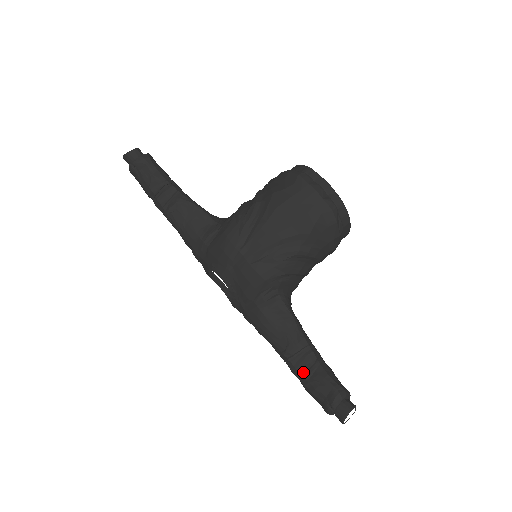
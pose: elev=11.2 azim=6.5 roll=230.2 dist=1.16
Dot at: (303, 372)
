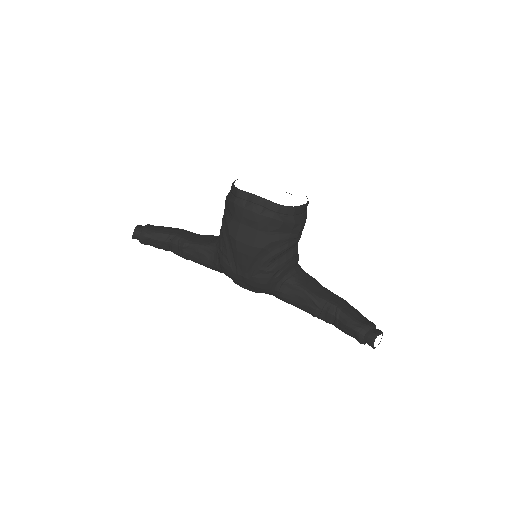
Dot at: (333, 322)
